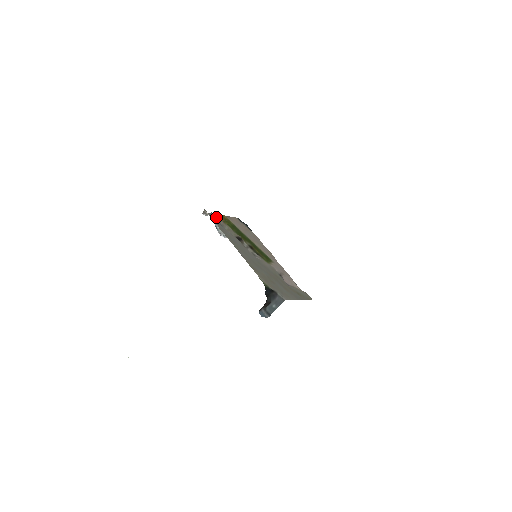
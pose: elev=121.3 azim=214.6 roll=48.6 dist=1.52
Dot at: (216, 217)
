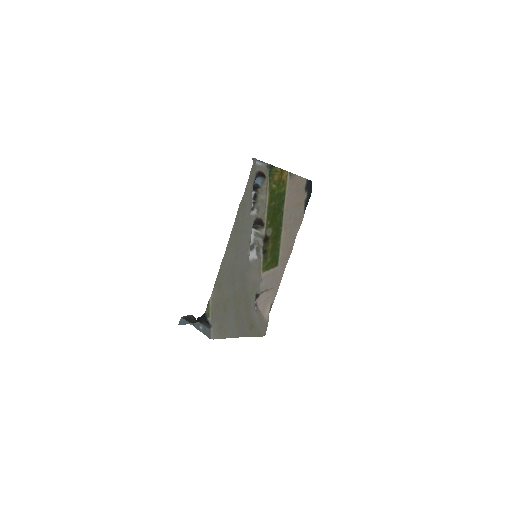
Dot at: (263, 176)
